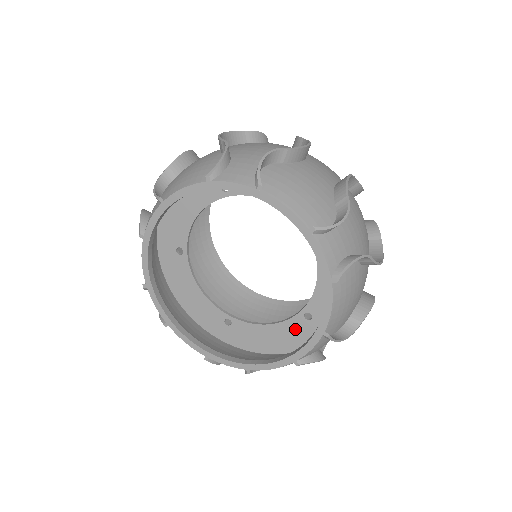
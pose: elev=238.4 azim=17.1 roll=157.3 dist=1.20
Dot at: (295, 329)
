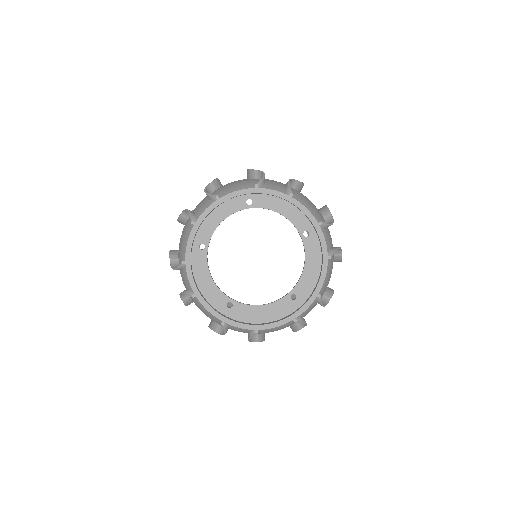
Dot at: (282, 308)
